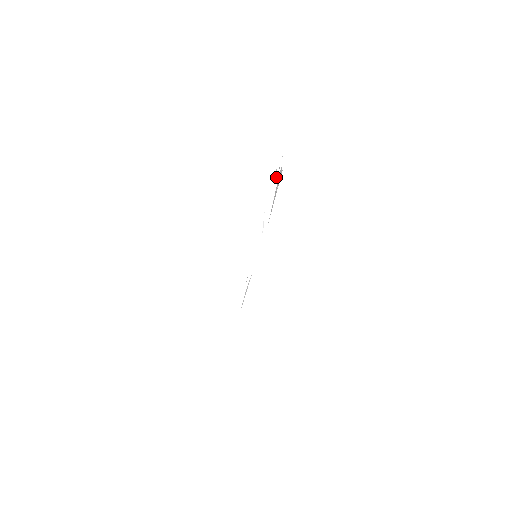
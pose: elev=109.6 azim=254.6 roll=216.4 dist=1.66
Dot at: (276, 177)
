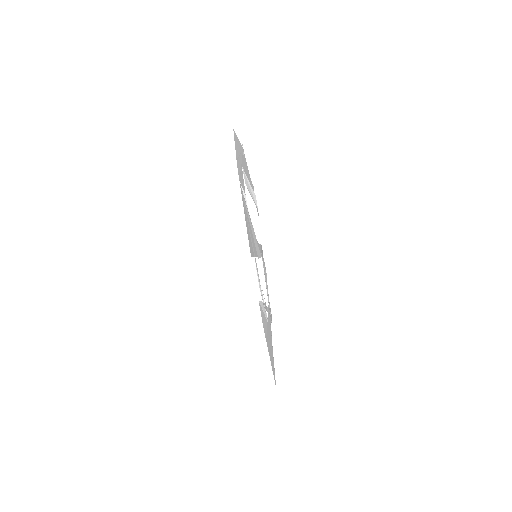
Dot at: occluded
